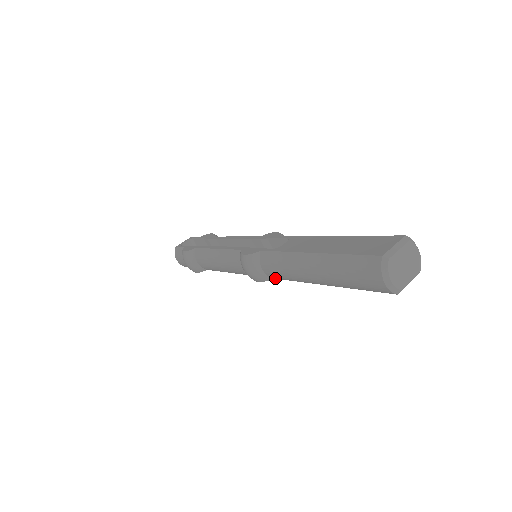
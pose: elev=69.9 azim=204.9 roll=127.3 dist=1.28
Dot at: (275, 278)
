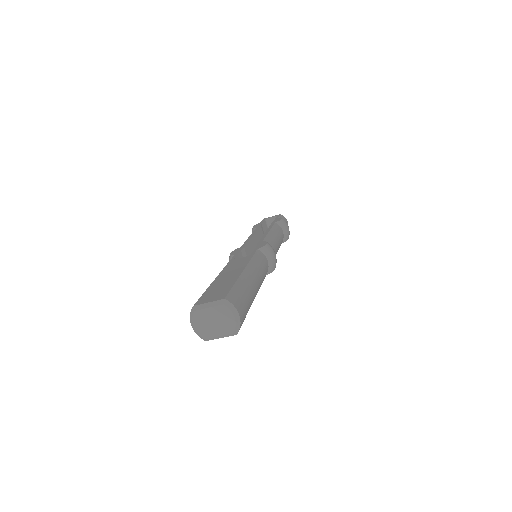
Dot at: occluded
